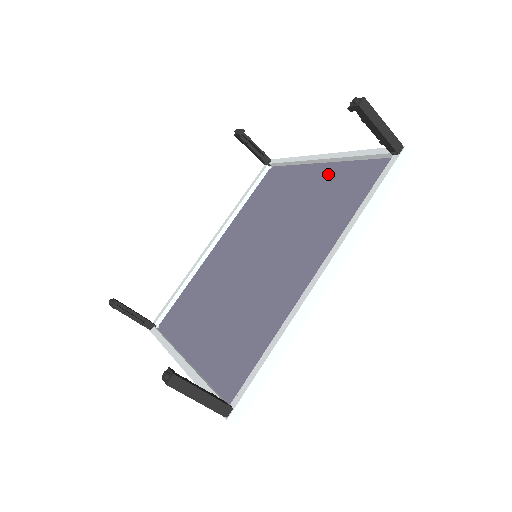
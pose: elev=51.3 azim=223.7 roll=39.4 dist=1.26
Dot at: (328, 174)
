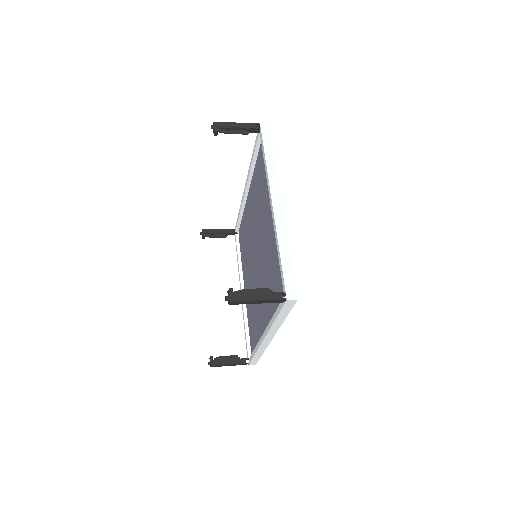
Dot at: occluded
